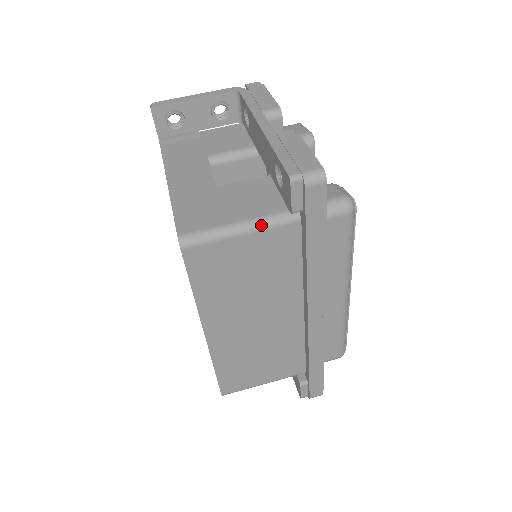
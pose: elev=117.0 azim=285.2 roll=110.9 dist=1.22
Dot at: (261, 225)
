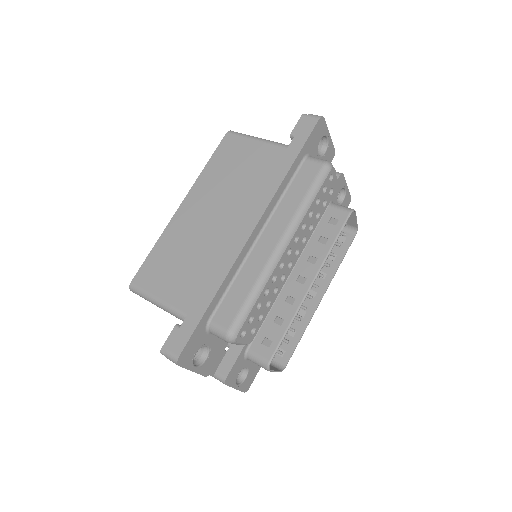
Dot at: (272, 142)
